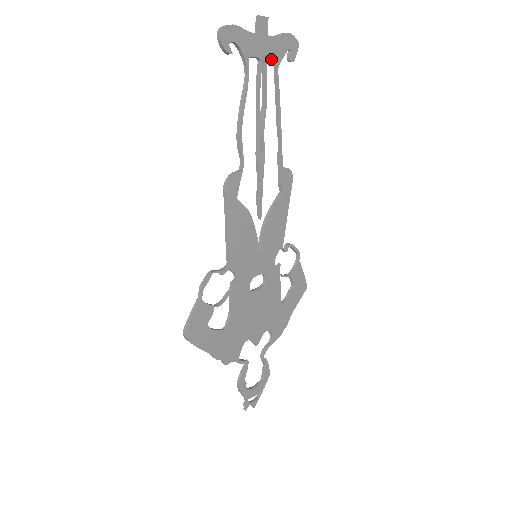
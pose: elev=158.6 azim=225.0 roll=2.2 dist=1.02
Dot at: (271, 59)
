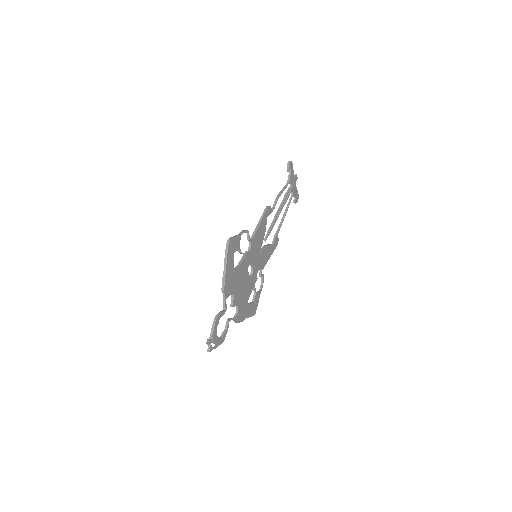
Dot at: (292, 192)
